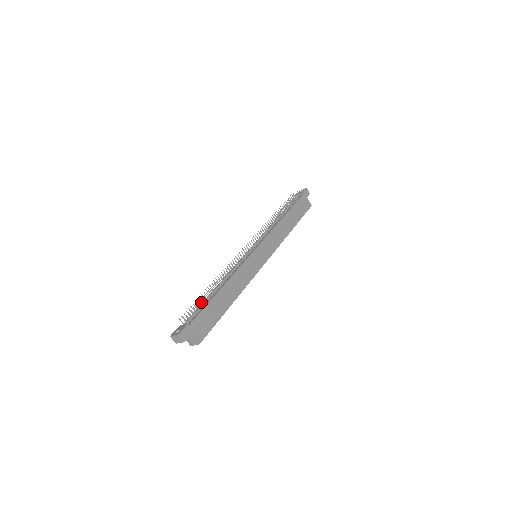
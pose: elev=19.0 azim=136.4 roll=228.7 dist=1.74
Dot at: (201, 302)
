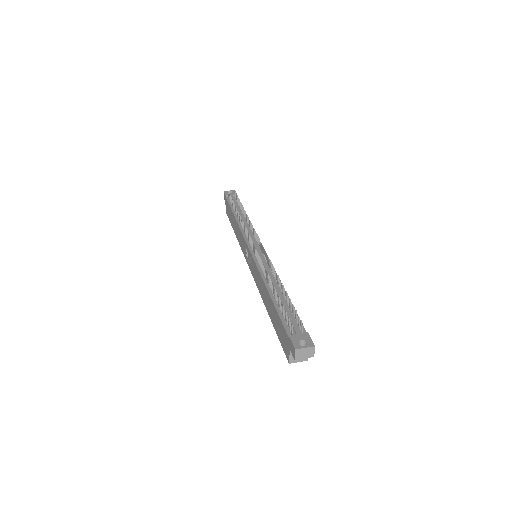
Dot at: occluded
